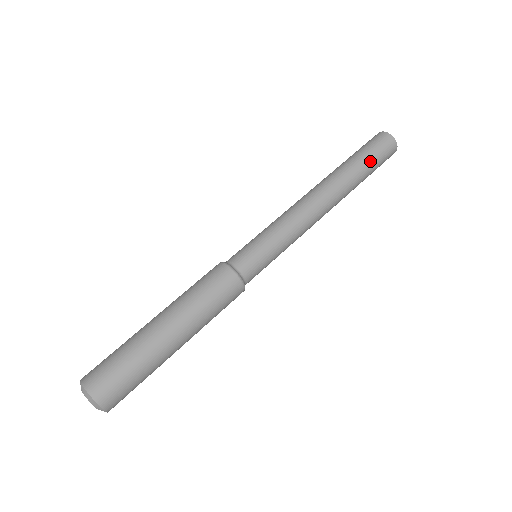
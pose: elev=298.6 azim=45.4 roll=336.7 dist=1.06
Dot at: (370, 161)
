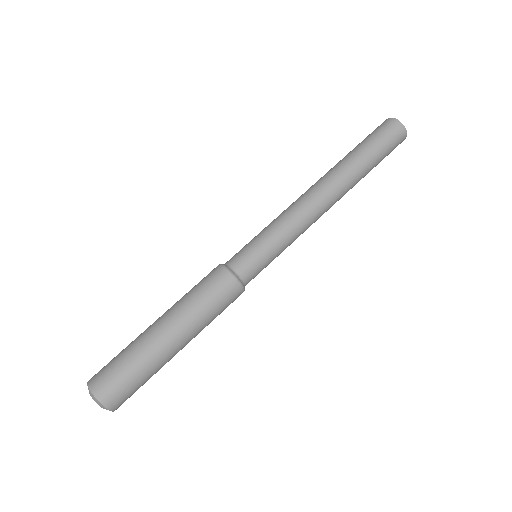
Dot at: (373, 148)
